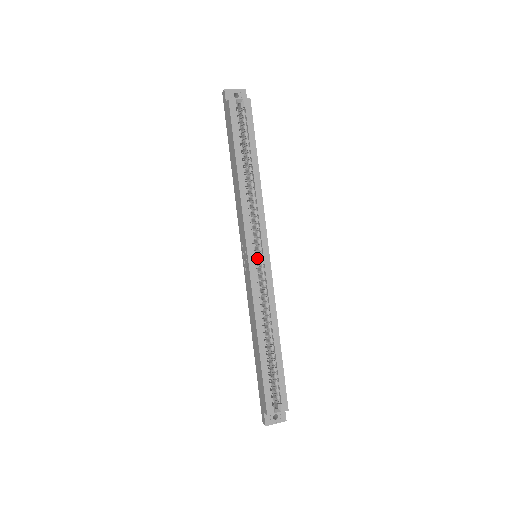
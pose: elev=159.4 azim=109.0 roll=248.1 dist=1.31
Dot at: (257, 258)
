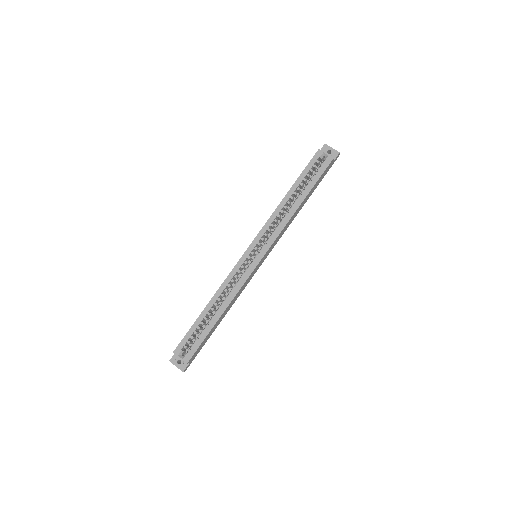
Dot at: (254, 257)
